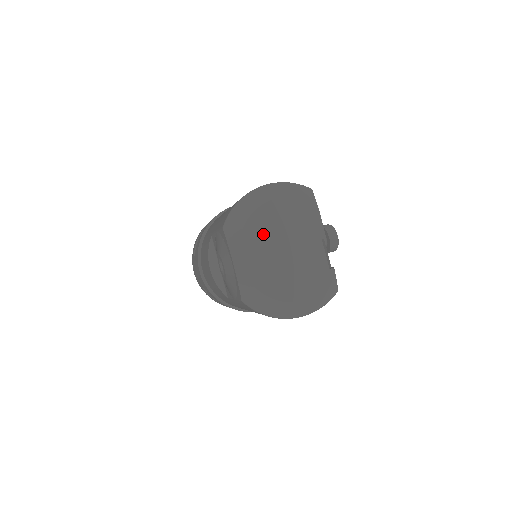
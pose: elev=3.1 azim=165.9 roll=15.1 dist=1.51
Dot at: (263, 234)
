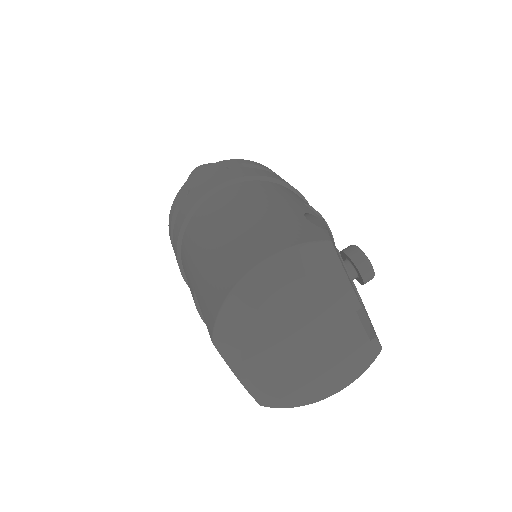
Dot at: (272, 338)
